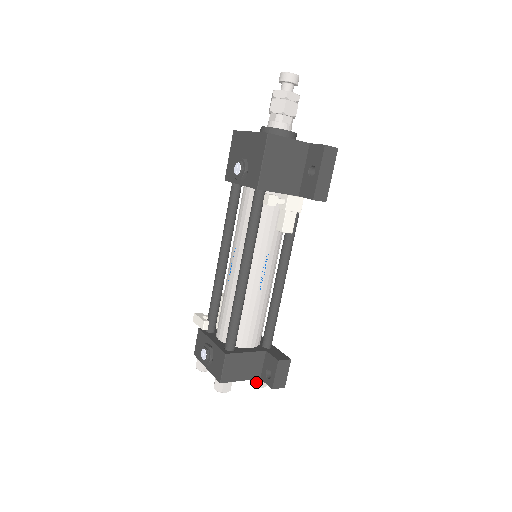
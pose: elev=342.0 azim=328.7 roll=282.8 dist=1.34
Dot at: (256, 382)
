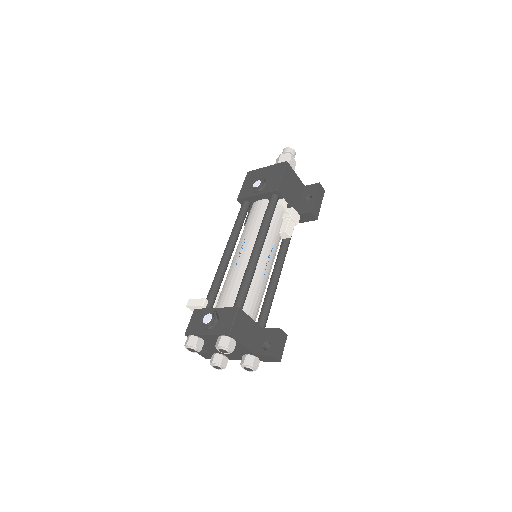
Dot at: (250, 360)
